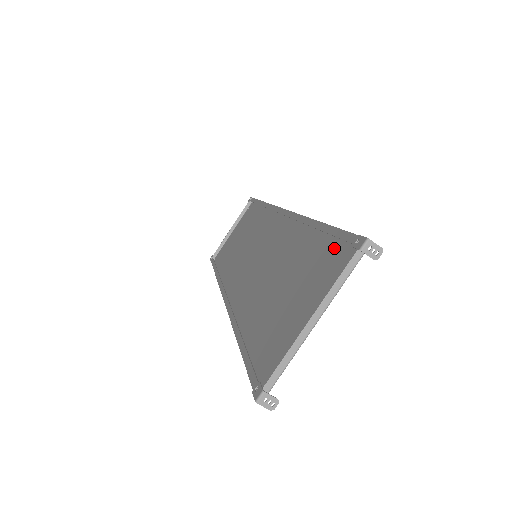
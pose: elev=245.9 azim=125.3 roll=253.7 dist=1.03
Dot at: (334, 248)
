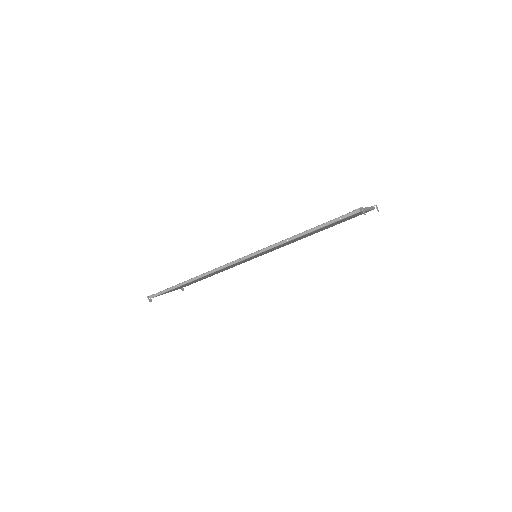
Dot at: occluded
